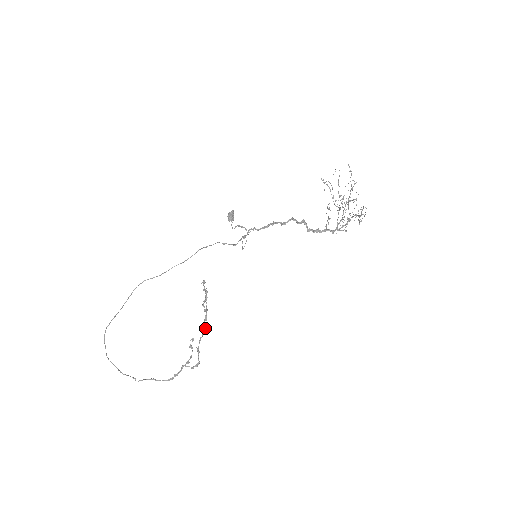
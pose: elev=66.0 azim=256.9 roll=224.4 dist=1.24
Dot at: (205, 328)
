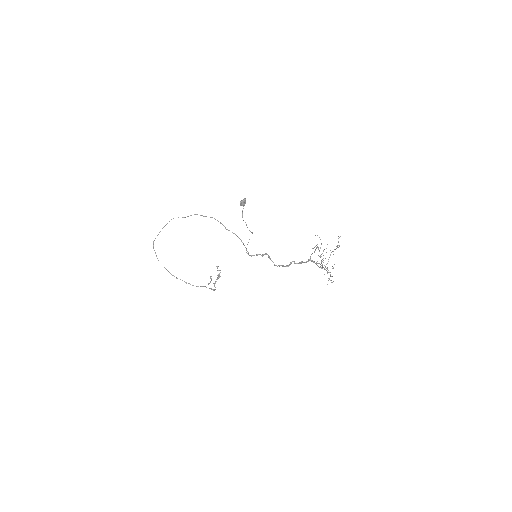
Dot at: occluded
